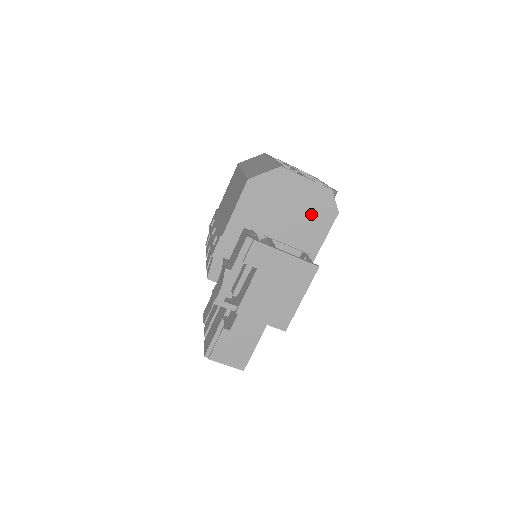
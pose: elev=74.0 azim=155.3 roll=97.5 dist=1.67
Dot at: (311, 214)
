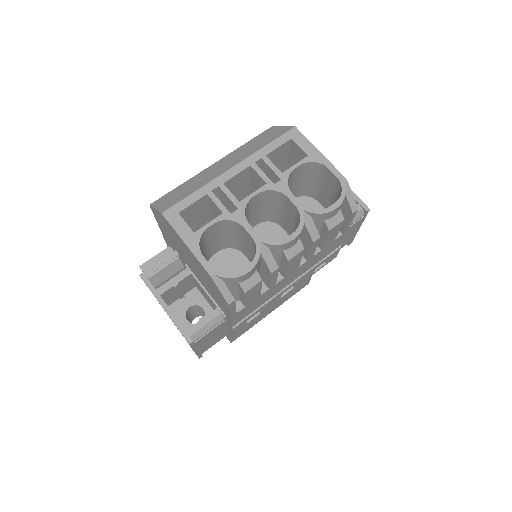
Dot at: (208, 281)
